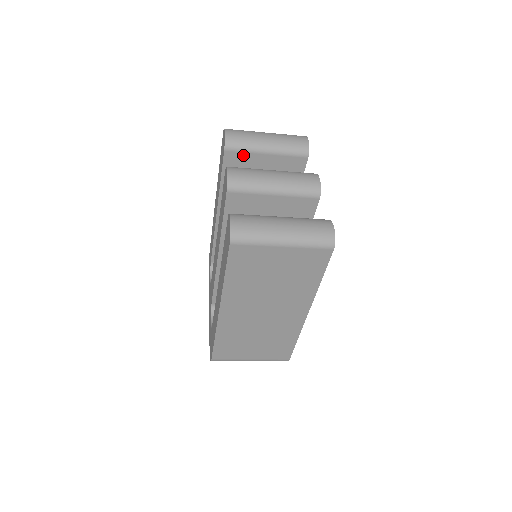
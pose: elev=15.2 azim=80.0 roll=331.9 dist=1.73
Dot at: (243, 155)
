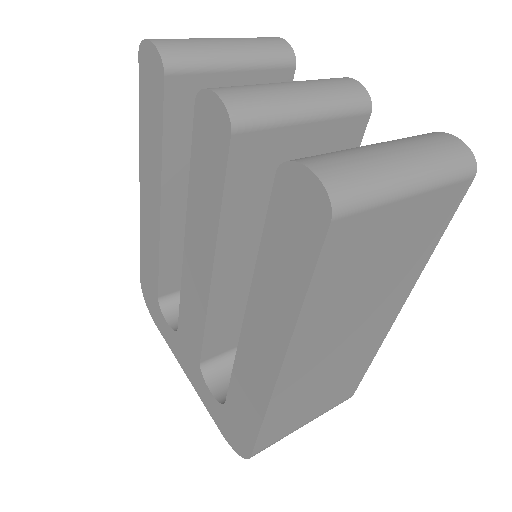
Dot at: (197, 80)
